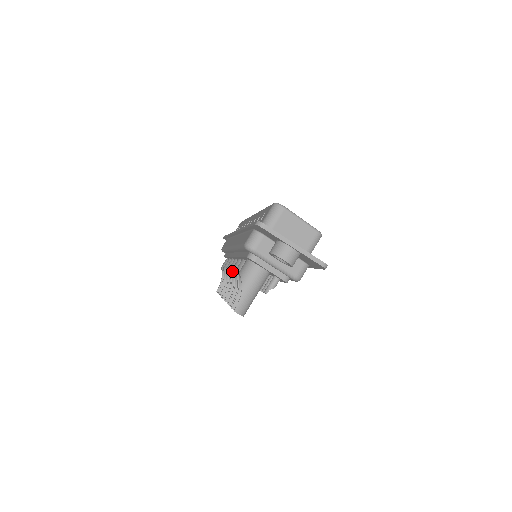
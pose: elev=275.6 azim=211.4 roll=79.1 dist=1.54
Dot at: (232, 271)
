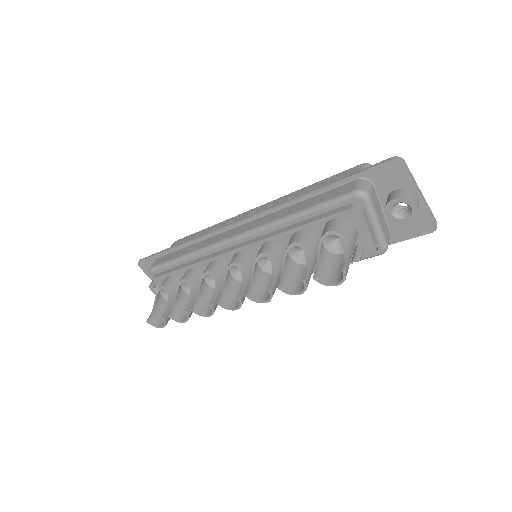
Dot at: (266, 253)
